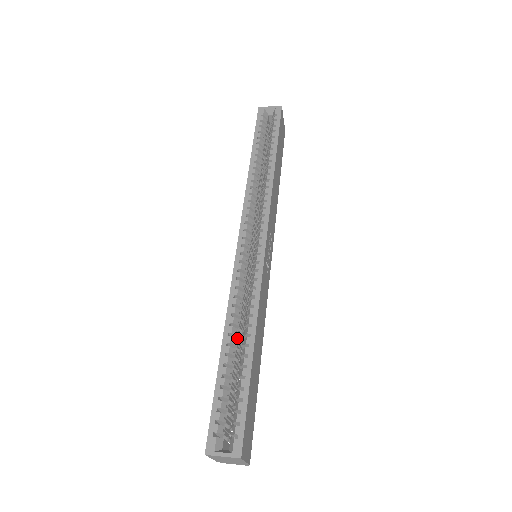
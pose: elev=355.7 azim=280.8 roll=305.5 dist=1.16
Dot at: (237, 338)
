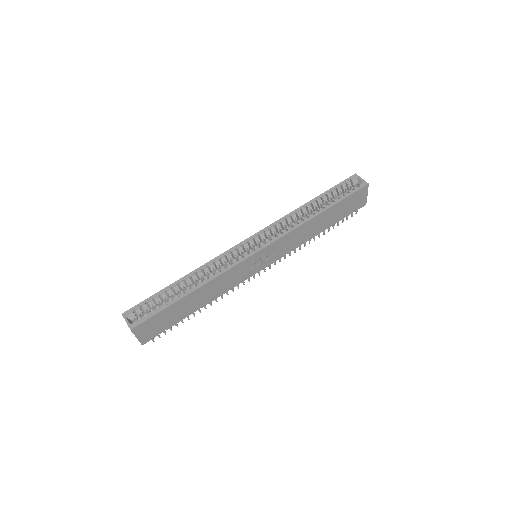
Dot at: (194, 283)
